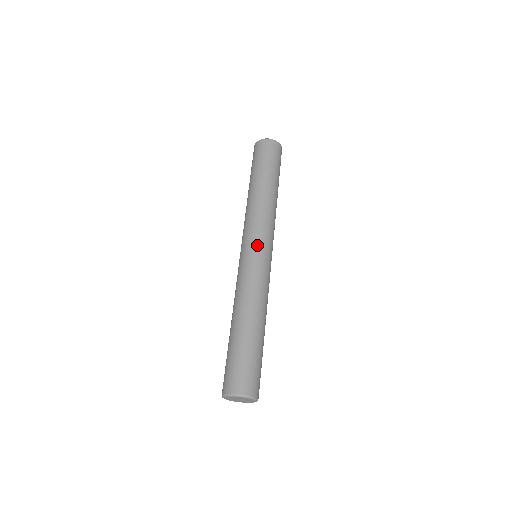
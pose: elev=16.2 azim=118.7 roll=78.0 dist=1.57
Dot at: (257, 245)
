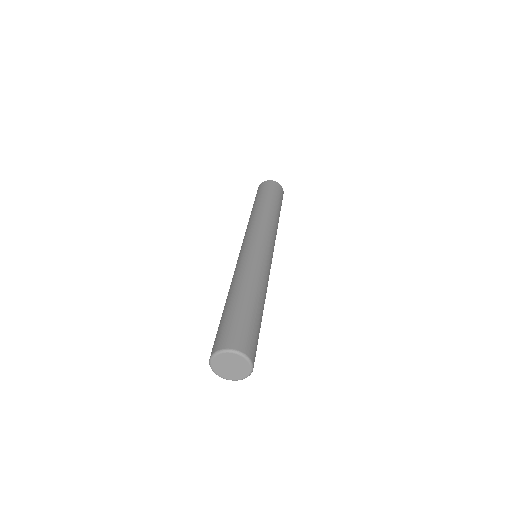
Dot at: (263, 241)
